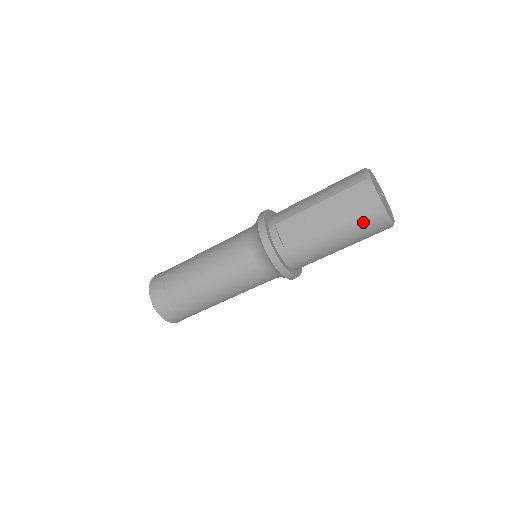
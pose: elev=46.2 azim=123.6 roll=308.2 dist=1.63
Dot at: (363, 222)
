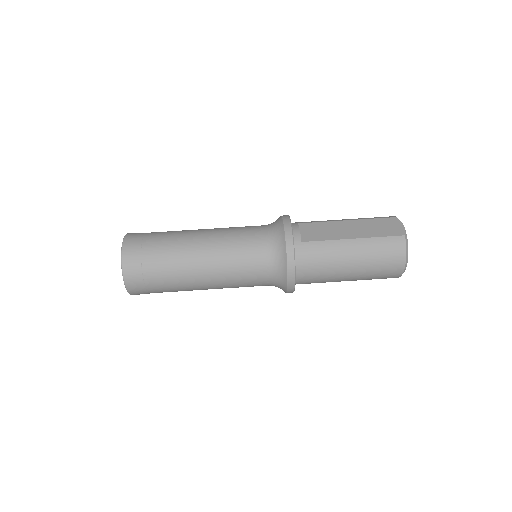
Dot at: (385, 245)
